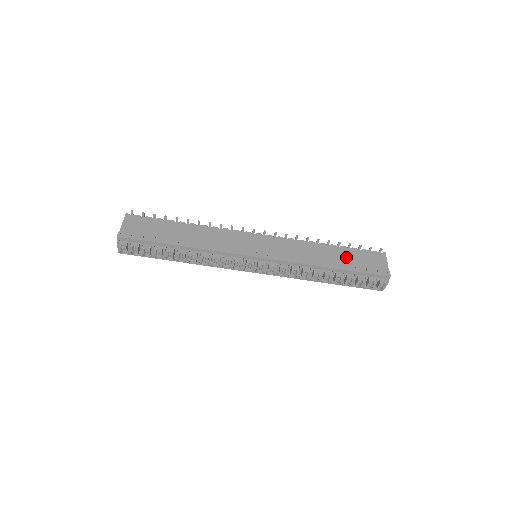
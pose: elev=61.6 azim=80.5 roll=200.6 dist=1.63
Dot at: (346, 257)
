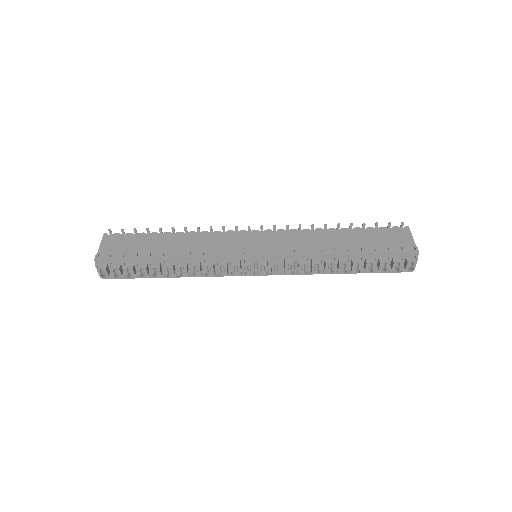
Dot at: (361, 239)
